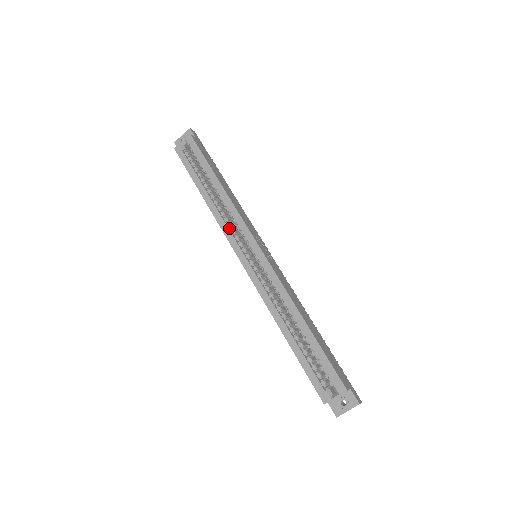
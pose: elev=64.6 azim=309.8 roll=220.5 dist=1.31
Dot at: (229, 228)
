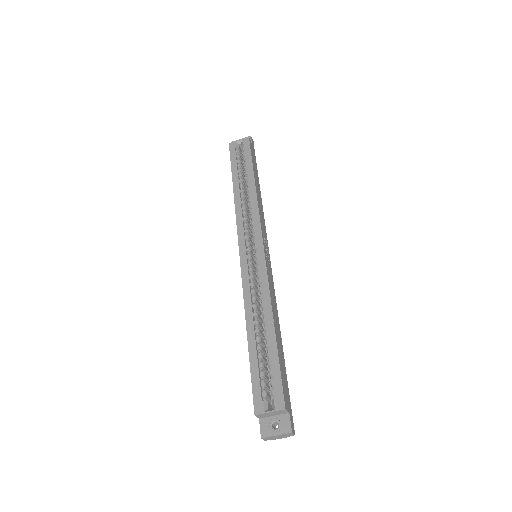
Dot at: (243, 221)
